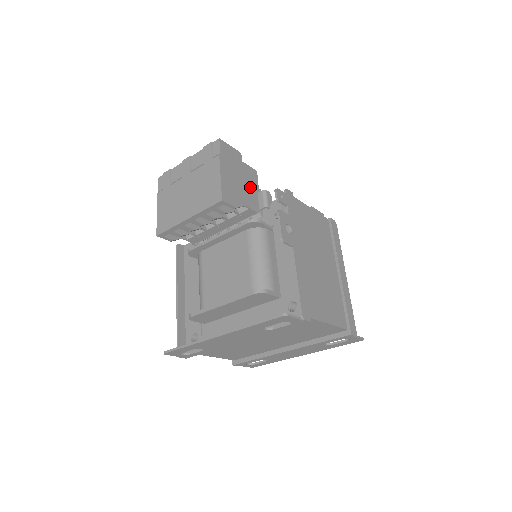
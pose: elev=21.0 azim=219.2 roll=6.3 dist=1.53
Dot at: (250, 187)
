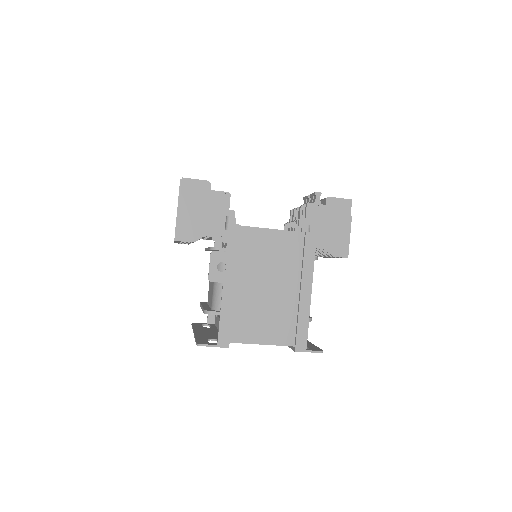
Dot at: (216, 214)
